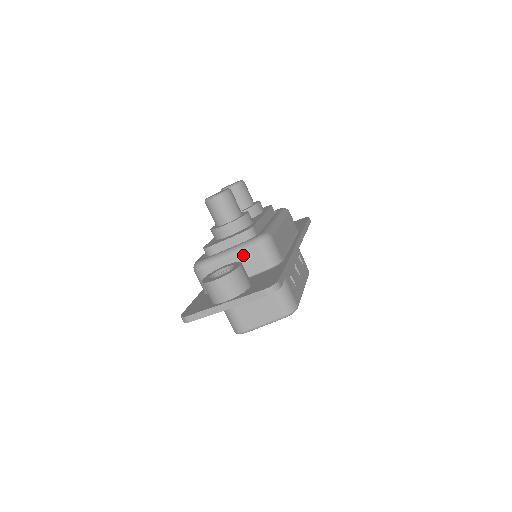
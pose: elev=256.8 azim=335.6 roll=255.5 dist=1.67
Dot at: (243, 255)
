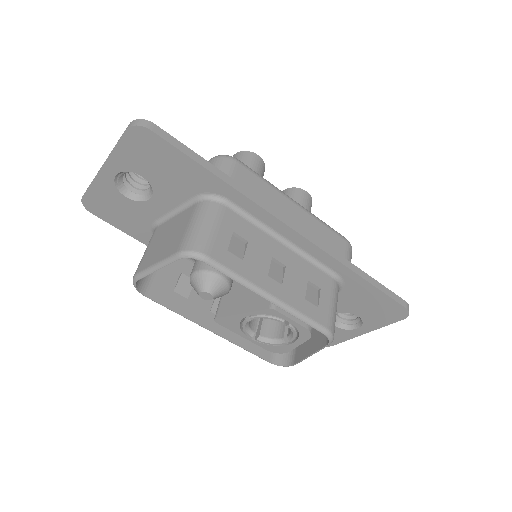
Dot at: occluded
